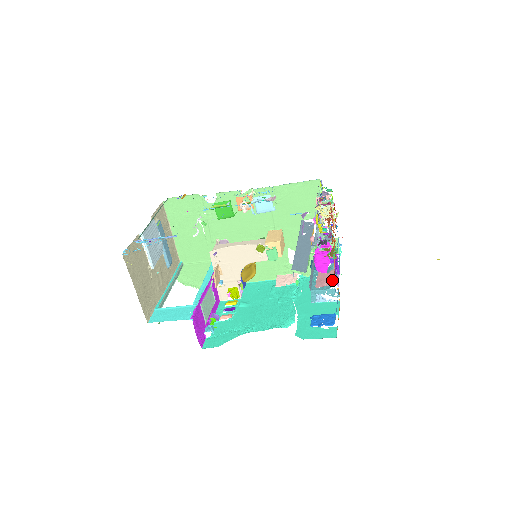
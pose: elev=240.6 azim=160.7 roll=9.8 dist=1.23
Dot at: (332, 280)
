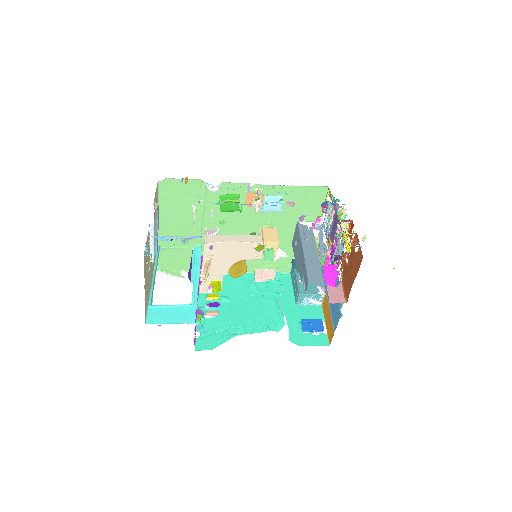
Dot at: (344, 296)
